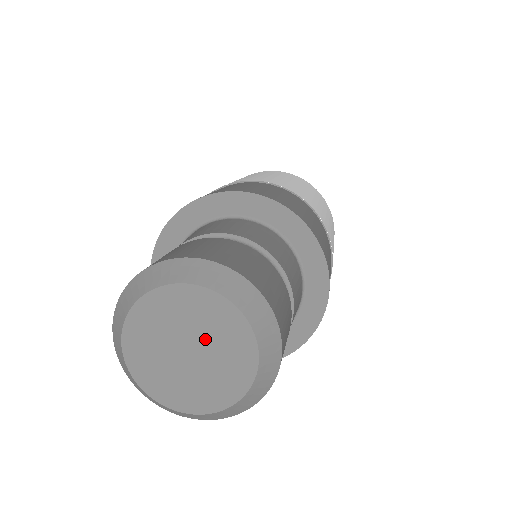
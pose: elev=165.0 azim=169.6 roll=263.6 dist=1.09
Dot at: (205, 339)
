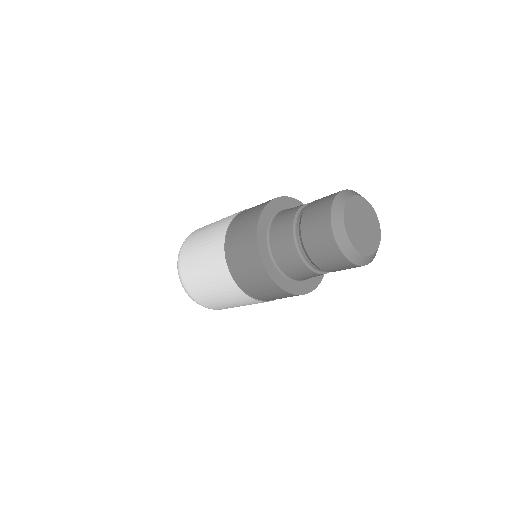
Dot at: (366, 218)
